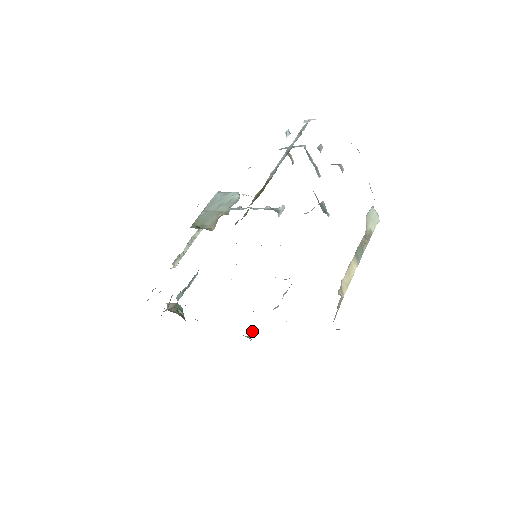
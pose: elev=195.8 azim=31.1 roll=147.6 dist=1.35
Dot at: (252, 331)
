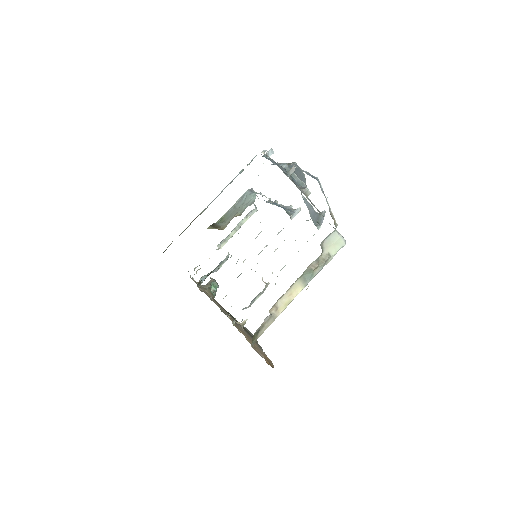
Dot at: (247, 319)
